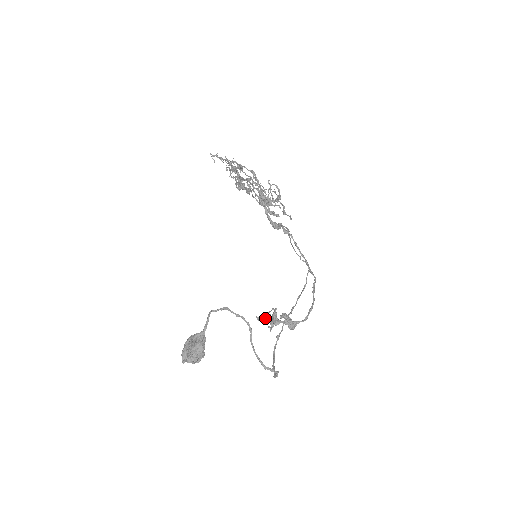
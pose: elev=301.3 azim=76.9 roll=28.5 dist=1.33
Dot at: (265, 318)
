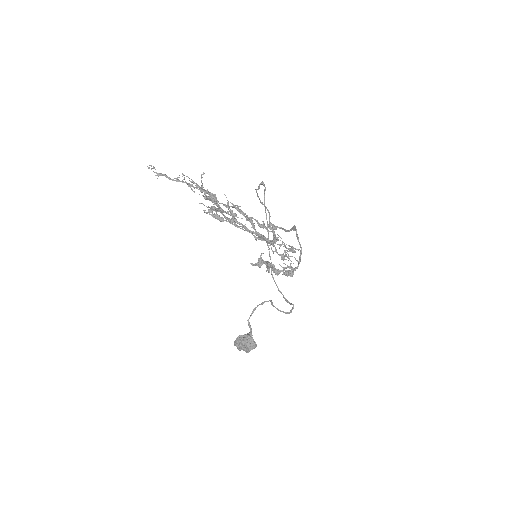
Dot at: (260, 264)
